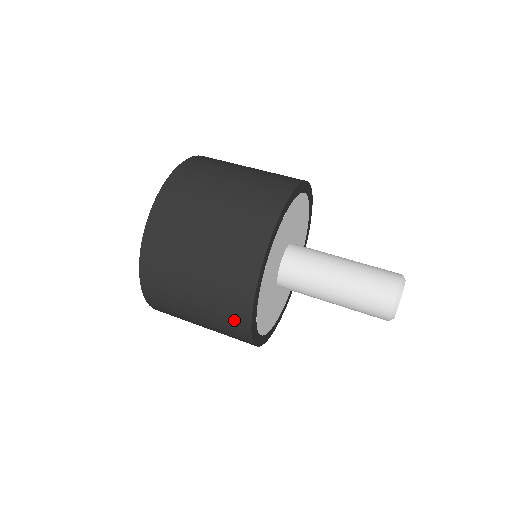
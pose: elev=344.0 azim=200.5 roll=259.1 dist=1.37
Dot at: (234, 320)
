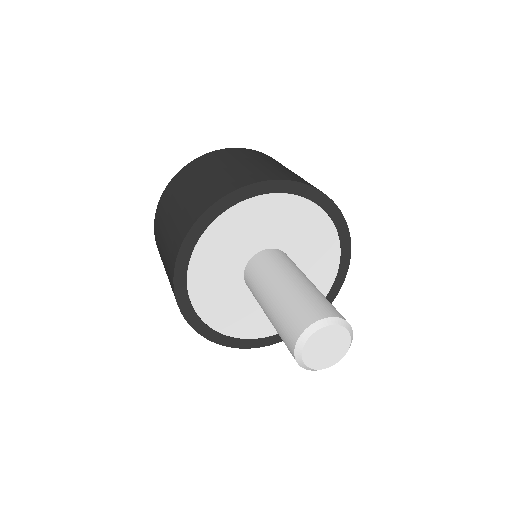
Dot at: occluded
